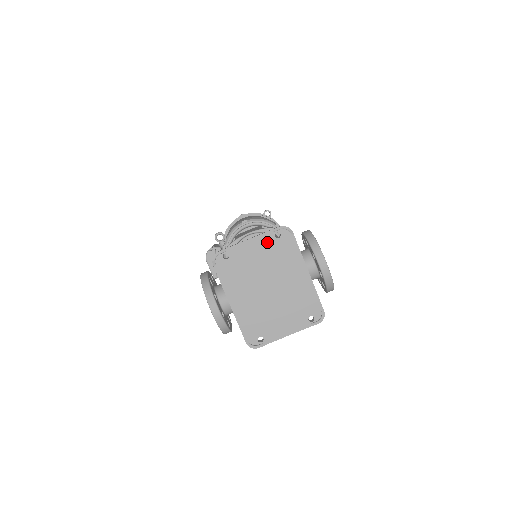
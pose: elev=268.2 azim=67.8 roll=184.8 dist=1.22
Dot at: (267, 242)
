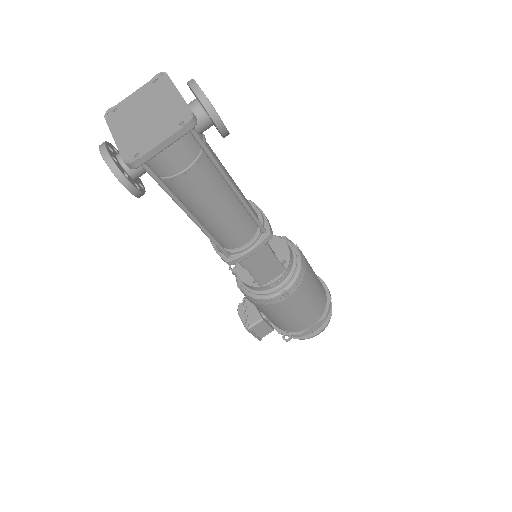
Dot at: (147, 88)
